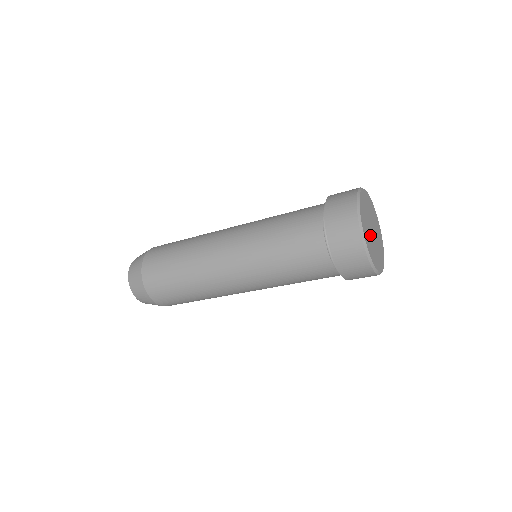
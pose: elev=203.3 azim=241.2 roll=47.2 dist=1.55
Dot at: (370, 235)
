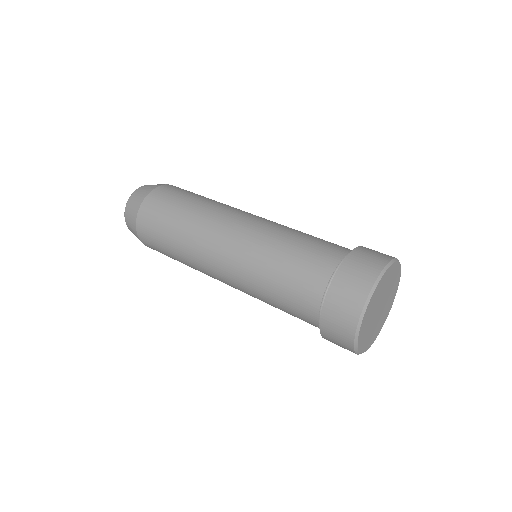
Dot at: (372, 321)
